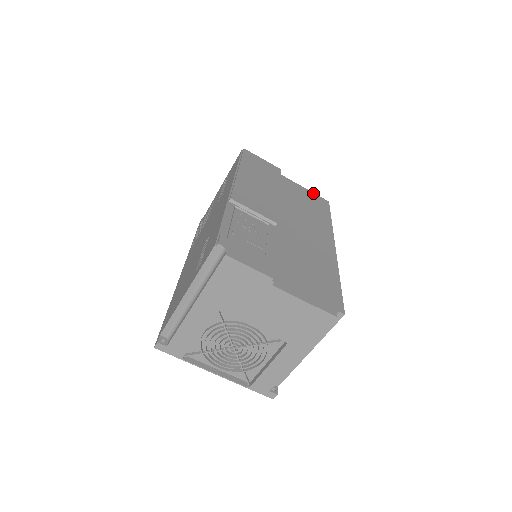
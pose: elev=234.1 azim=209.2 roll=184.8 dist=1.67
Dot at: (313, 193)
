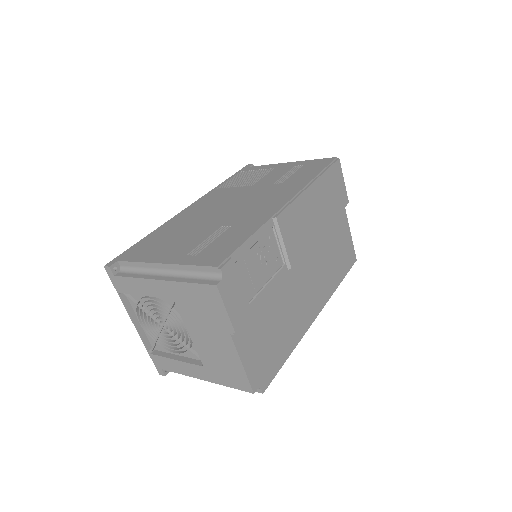
Dot at: (352, 243)
